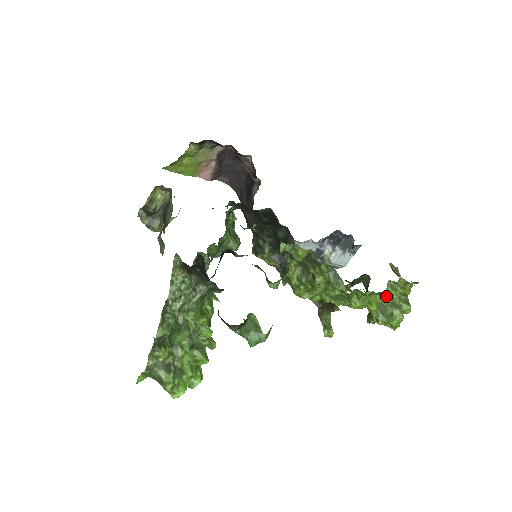
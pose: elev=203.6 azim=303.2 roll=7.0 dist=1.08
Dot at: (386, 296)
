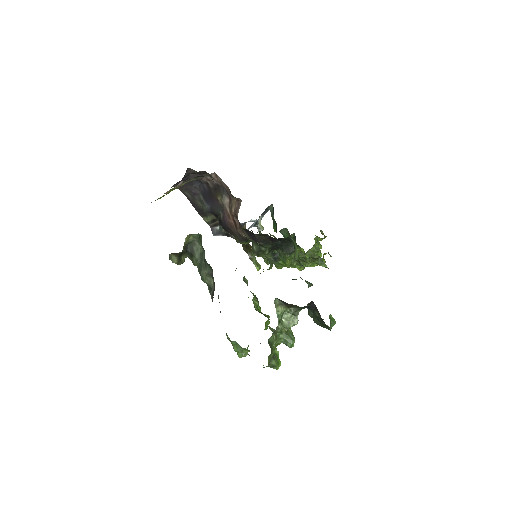
Dot at: (329, 254)
